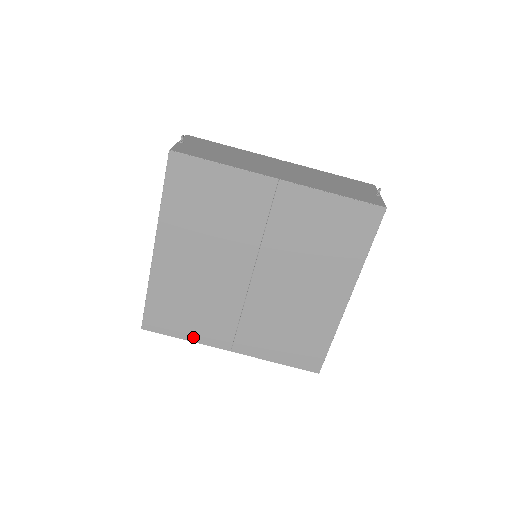
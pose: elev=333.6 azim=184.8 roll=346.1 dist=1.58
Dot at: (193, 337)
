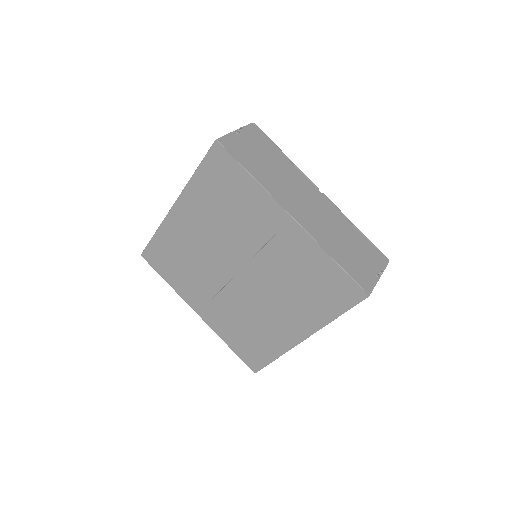
Dot at: (175, 286)
